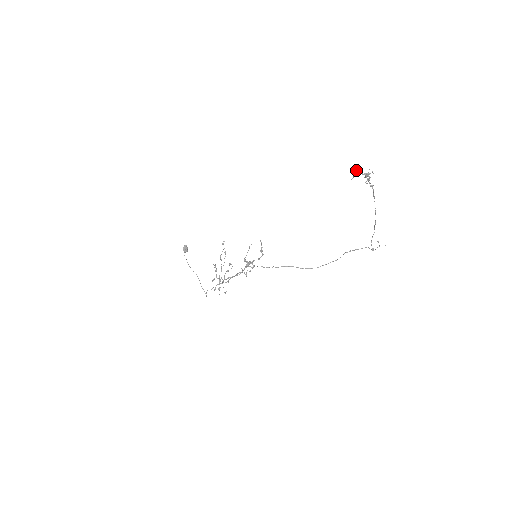
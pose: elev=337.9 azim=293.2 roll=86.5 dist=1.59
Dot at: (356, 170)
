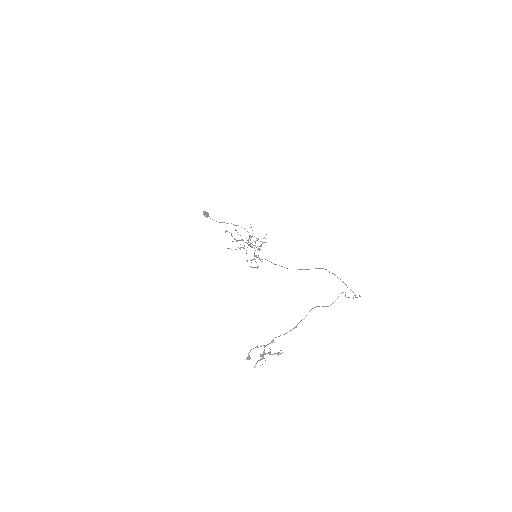
Dot at: (246, 358)
